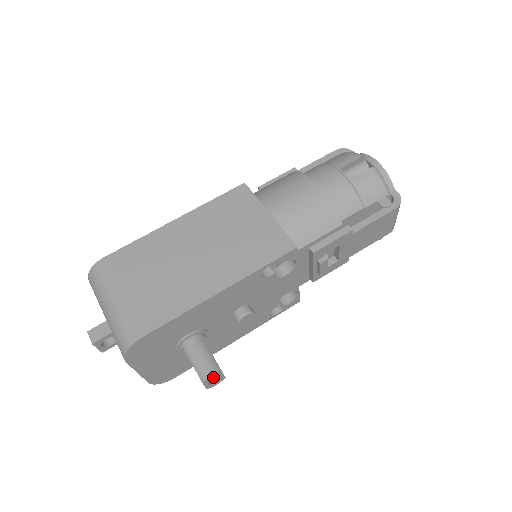
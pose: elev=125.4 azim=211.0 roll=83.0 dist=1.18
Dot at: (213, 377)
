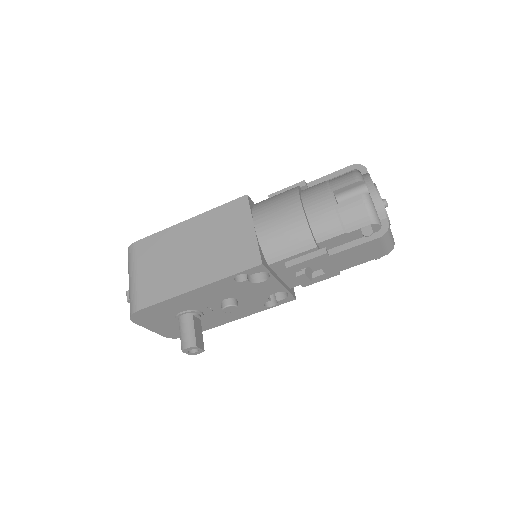
Dot at: (190, 349)
